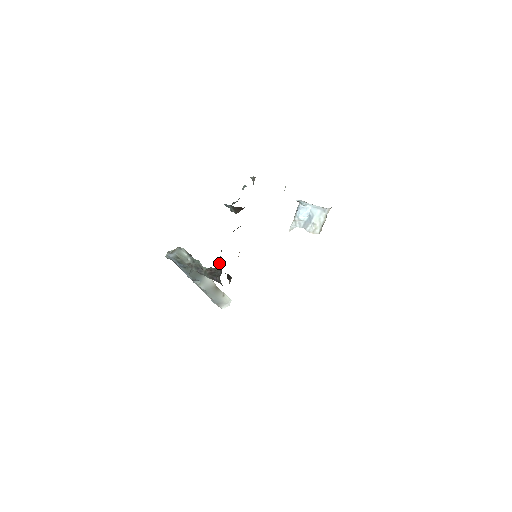
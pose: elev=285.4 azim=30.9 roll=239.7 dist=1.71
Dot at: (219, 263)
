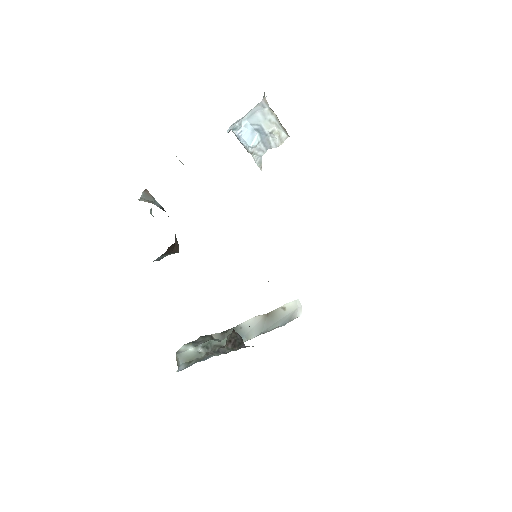
Dot at: occluded
